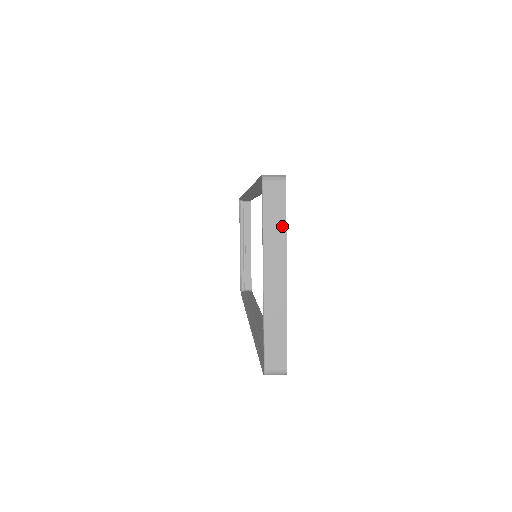
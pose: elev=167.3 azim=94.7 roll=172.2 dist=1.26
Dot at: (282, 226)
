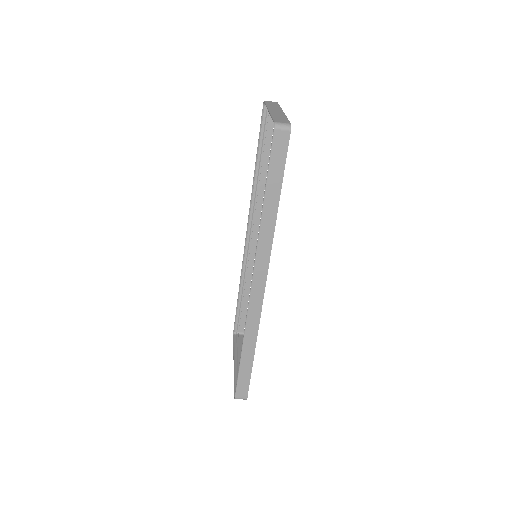
Dot at: (277, 106)
